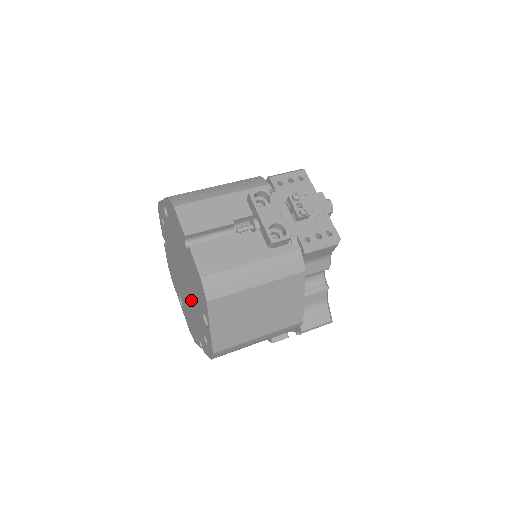
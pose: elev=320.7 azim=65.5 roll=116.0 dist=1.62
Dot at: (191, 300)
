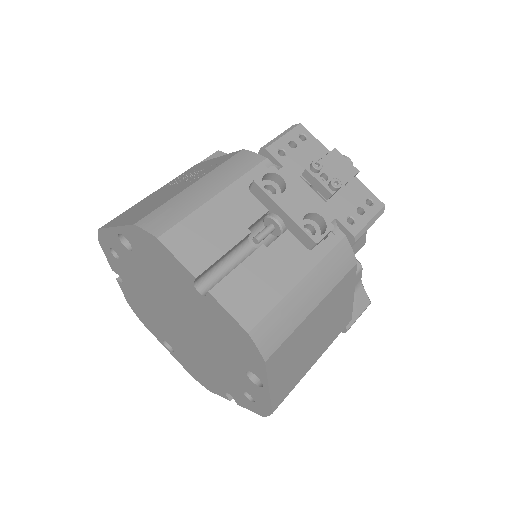
Dot at: (205, 351)
